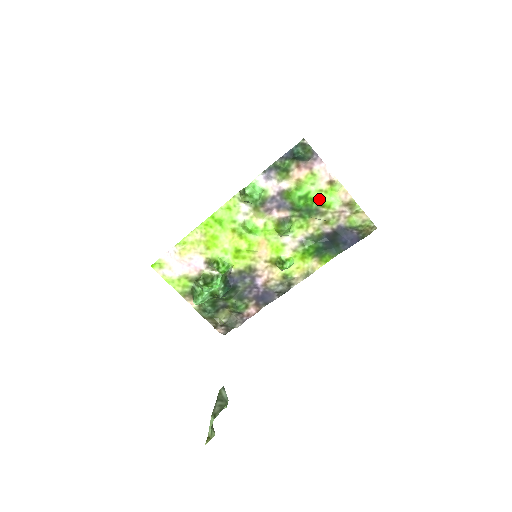
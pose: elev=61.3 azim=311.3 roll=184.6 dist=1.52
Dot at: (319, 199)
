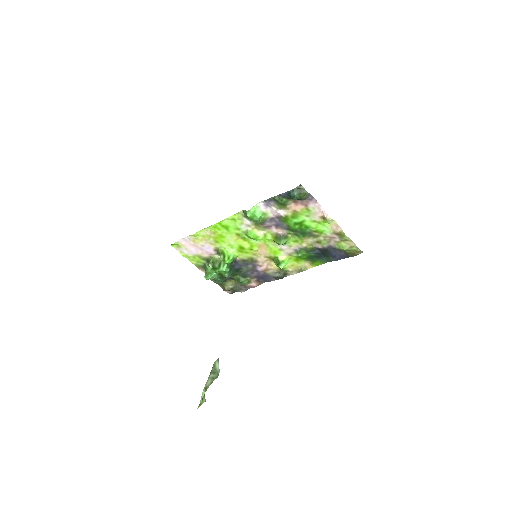
Dot at: (312, 227)
